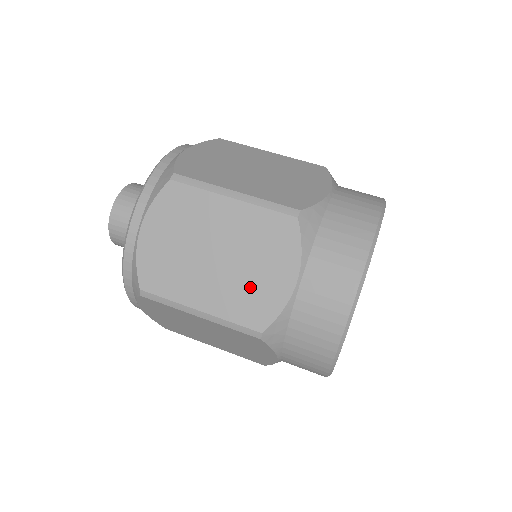
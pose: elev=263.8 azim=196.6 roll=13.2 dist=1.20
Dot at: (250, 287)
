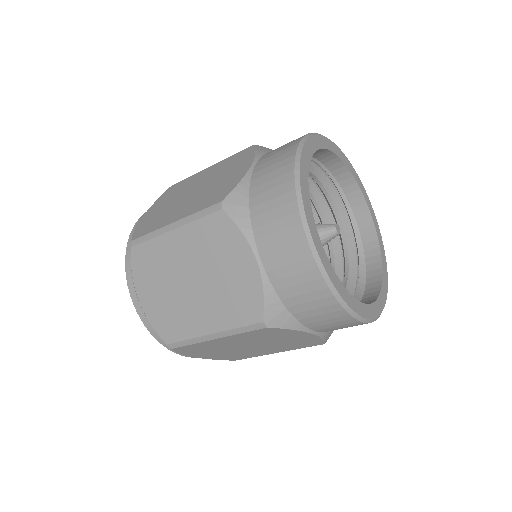
Dot at: (215, 188)
